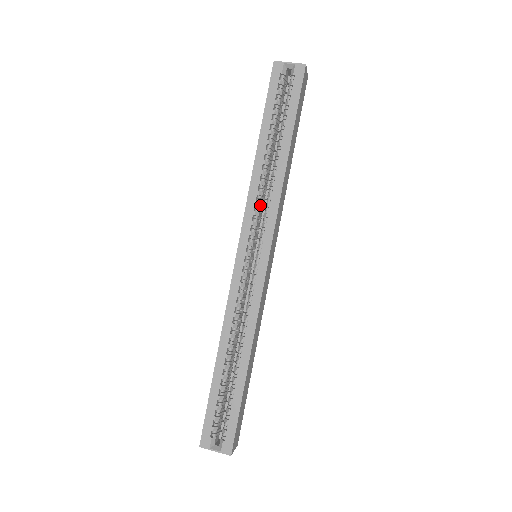
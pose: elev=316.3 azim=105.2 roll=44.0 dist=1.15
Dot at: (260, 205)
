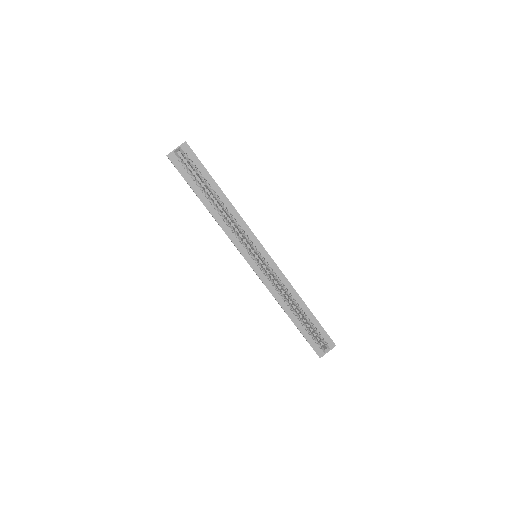
Dot at: (236, 233)
